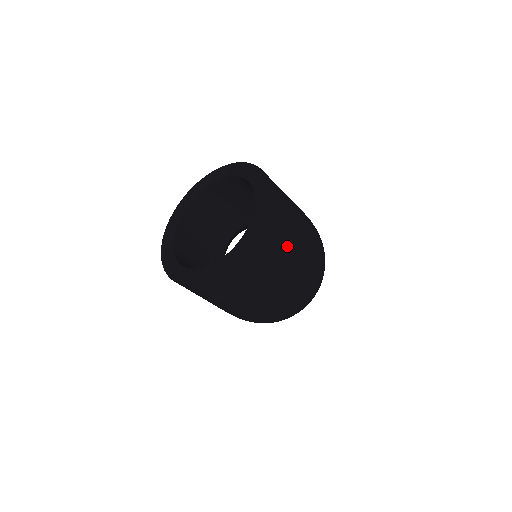
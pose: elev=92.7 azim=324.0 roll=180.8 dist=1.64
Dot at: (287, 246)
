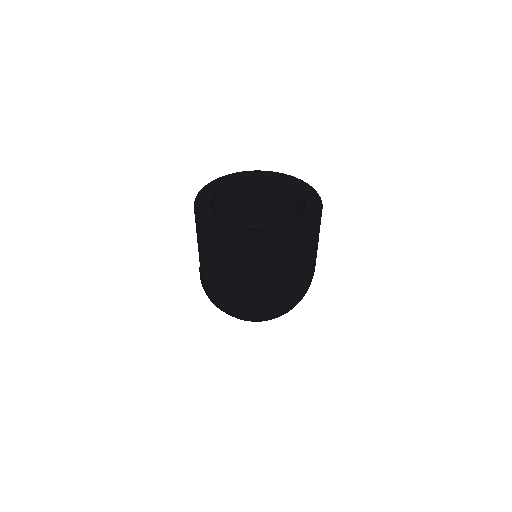
Dot at: (290, 266)
